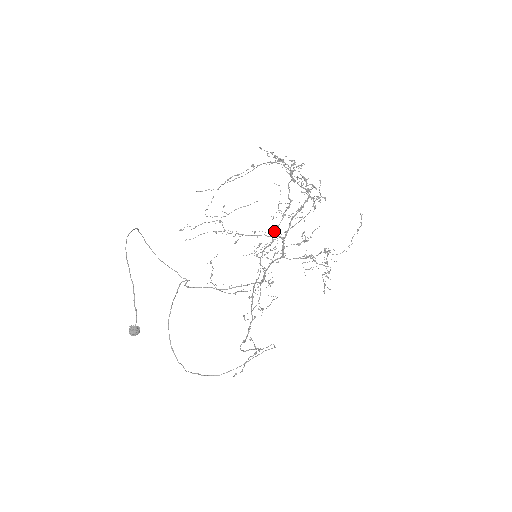
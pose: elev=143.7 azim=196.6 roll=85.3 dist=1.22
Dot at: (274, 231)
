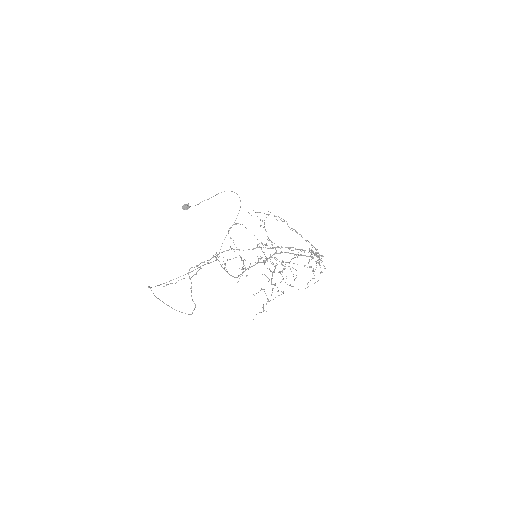
Dot at: (278, 246)
